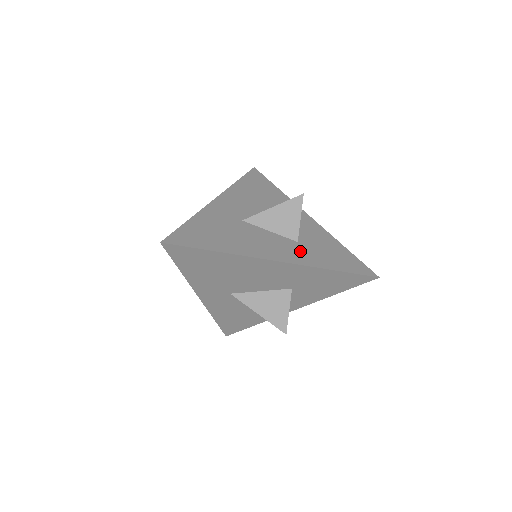
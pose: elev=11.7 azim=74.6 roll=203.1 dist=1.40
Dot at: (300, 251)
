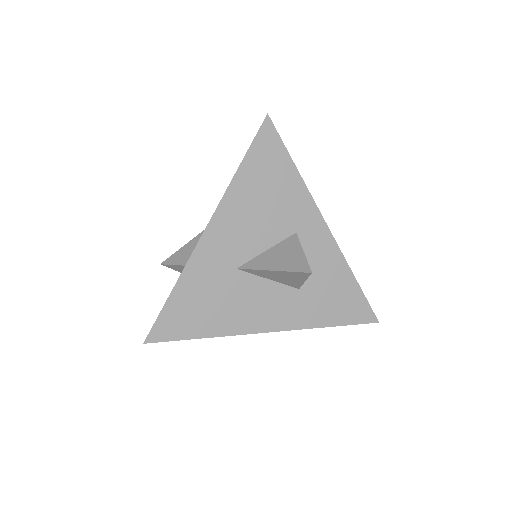
Dot at: (298, 306)
